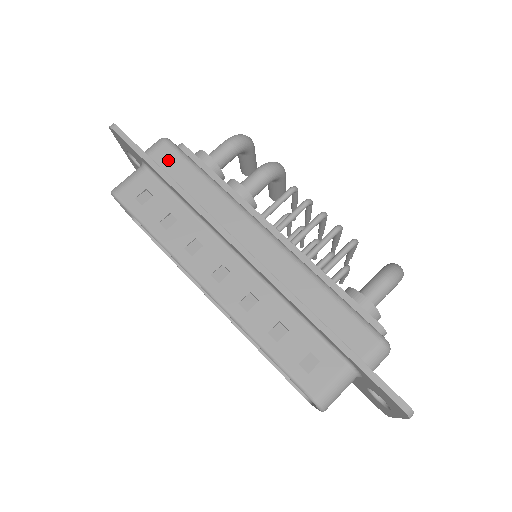
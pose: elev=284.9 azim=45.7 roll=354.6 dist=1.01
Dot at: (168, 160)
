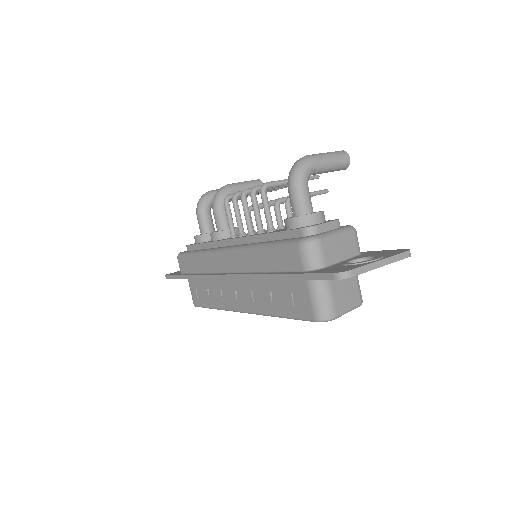
Dot at: (185, 266)
